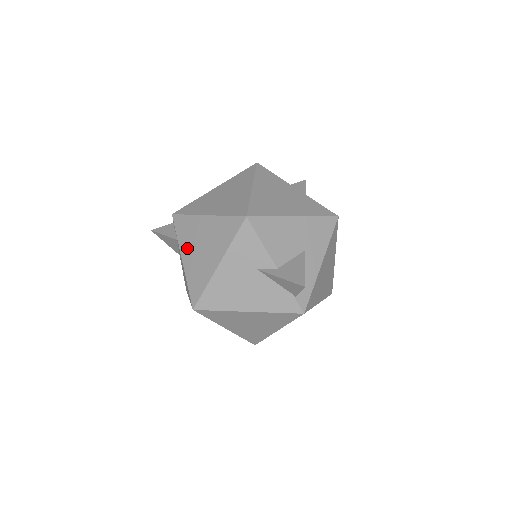
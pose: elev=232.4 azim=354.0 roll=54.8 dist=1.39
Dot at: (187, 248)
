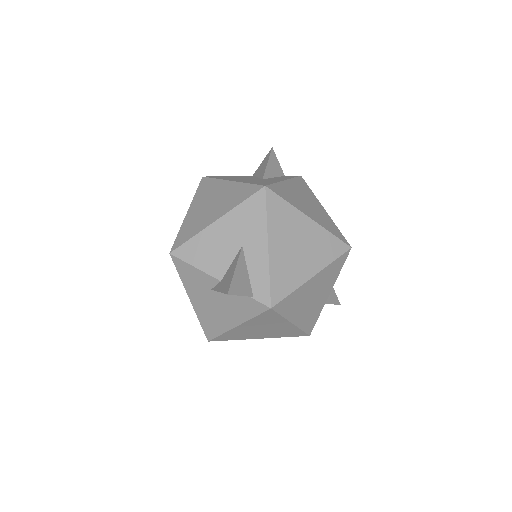
Dot at: occluded
